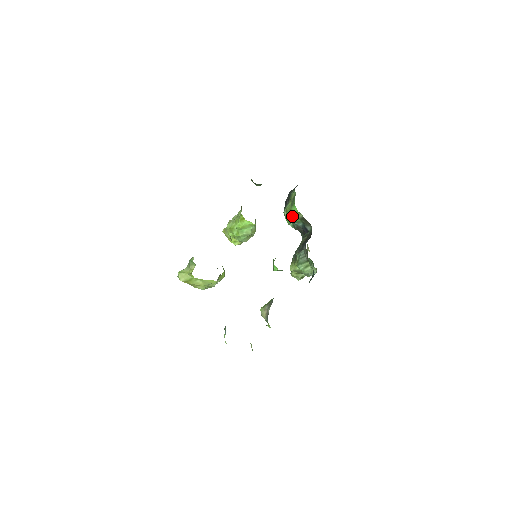
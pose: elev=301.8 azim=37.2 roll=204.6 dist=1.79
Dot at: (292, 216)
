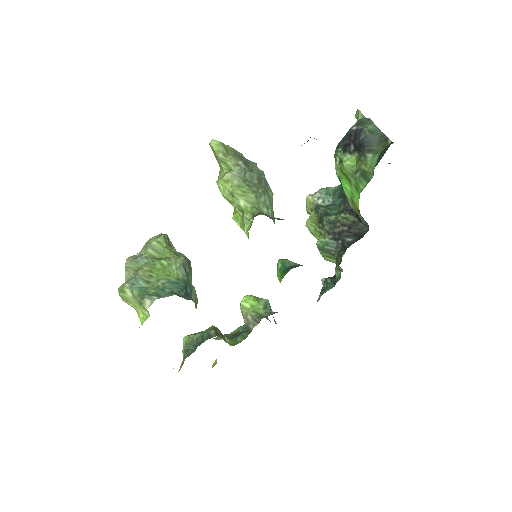
Dot at: (346, 190)
